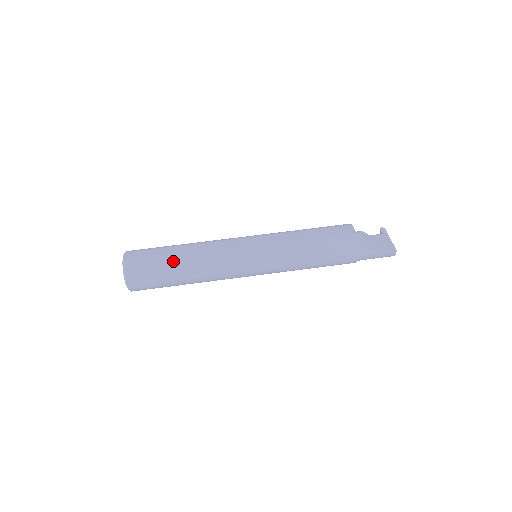
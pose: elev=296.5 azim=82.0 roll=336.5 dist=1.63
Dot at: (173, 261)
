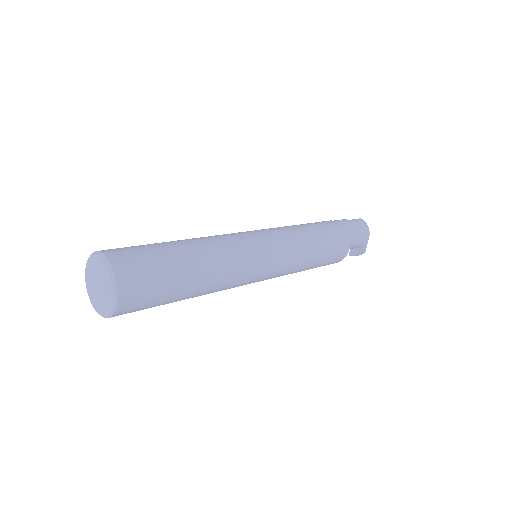
Dot at: occluded
